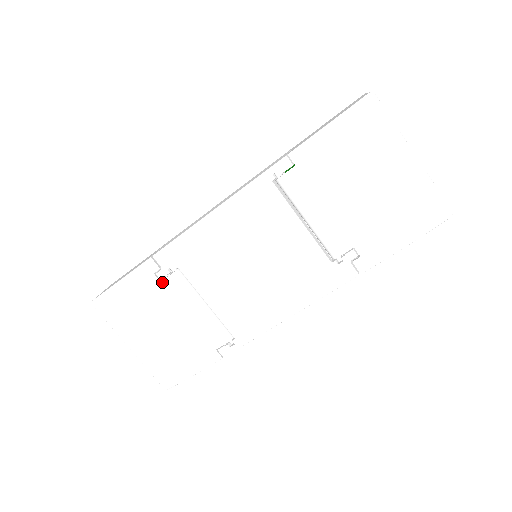
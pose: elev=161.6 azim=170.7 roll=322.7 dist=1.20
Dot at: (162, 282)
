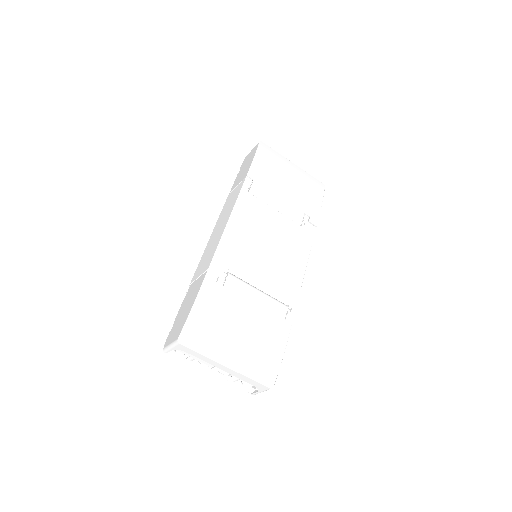
Dot at: (225, 286)
